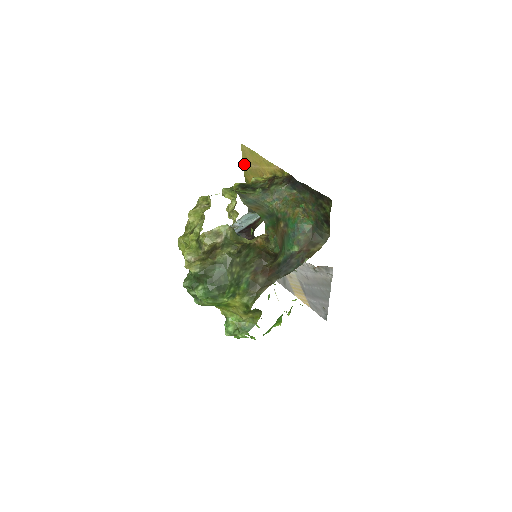
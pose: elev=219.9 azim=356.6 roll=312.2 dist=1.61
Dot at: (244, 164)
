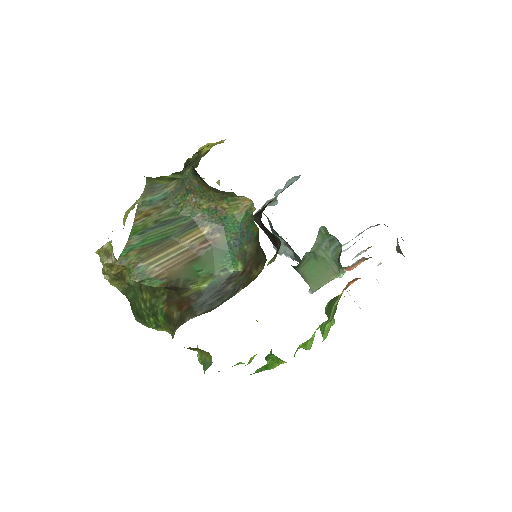
Dot at: occluded
